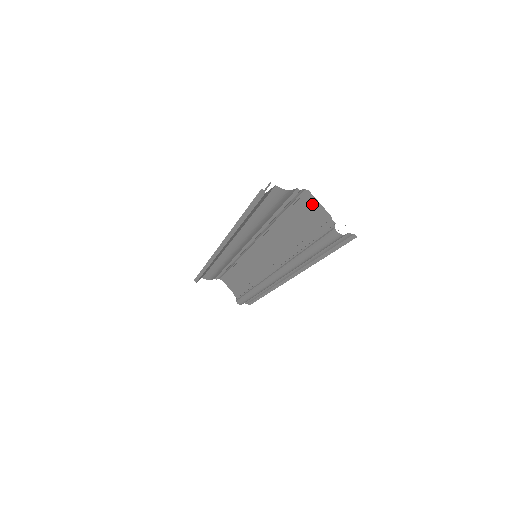
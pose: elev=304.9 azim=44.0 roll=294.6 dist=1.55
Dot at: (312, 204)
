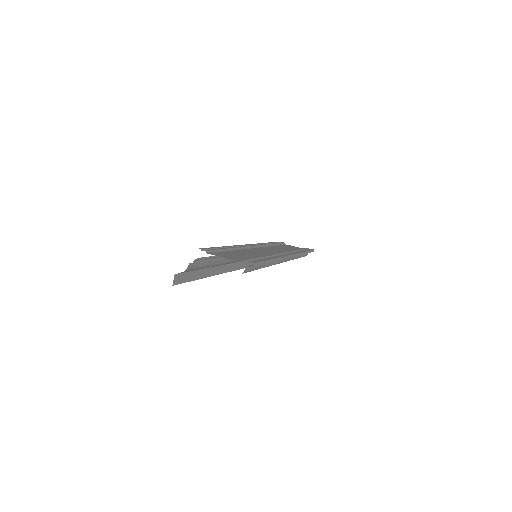
Dot at: occluded
